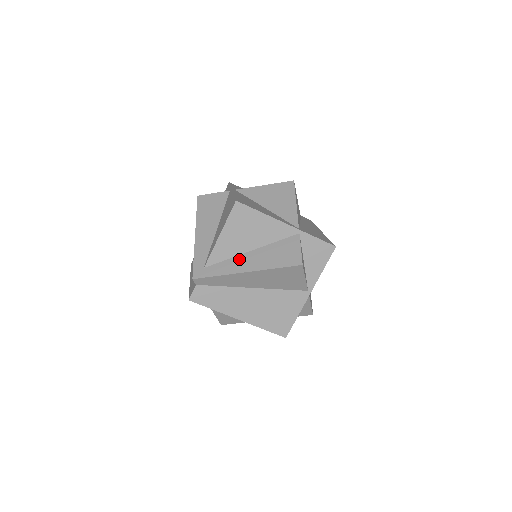
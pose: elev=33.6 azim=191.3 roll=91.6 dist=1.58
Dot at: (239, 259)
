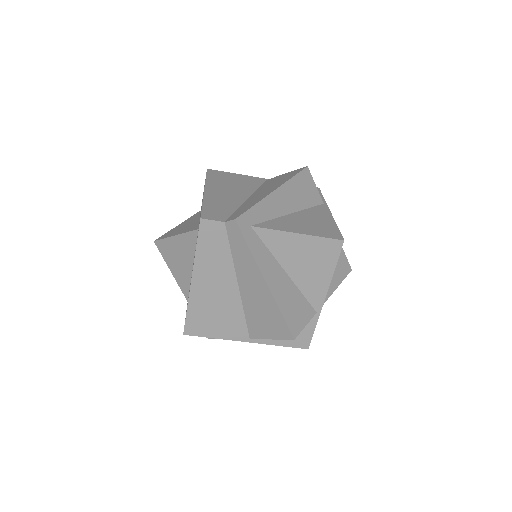
Dot at: (274, 263)
